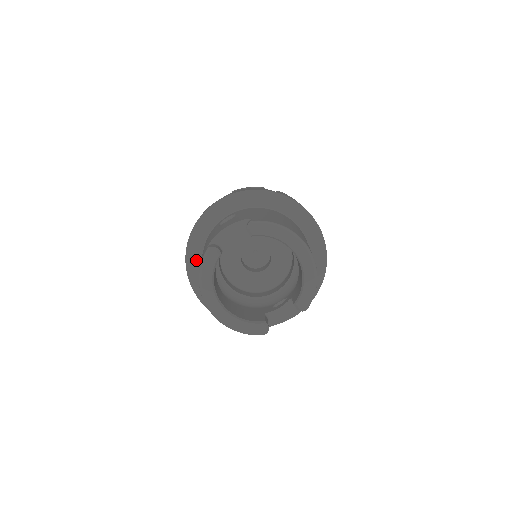
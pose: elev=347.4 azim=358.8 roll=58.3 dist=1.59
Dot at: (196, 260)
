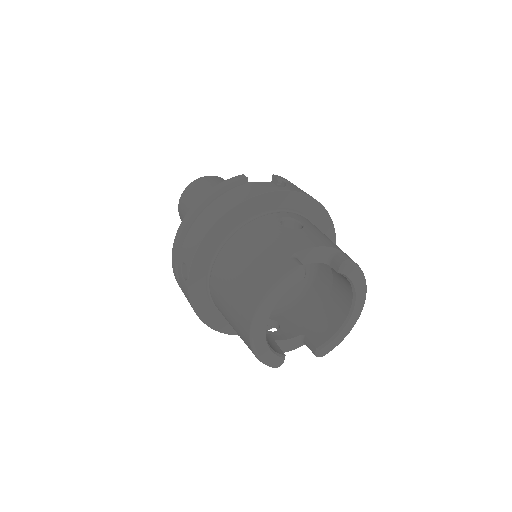
Dot at: (217, 238)
